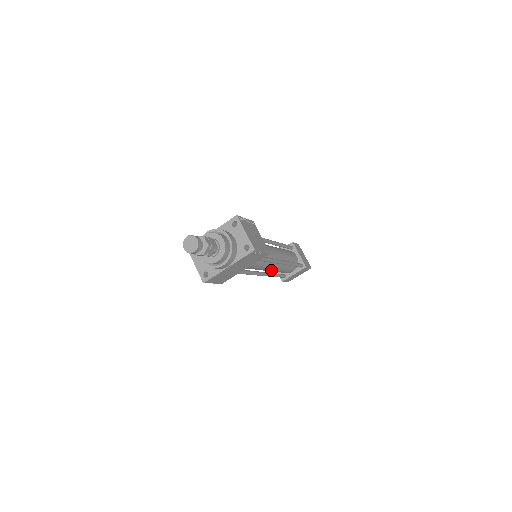
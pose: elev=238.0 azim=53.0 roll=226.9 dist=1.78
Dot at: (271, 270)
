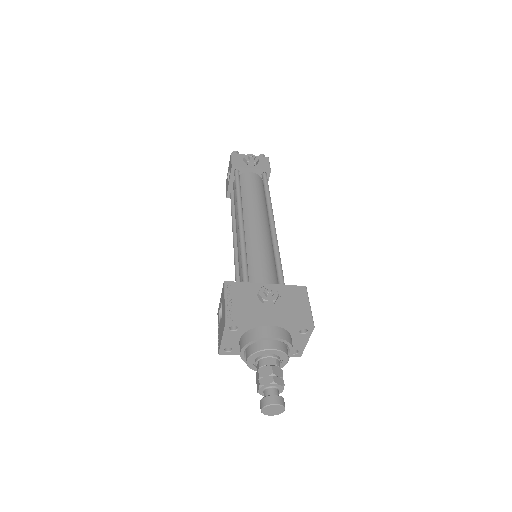
Dot at: occluded
